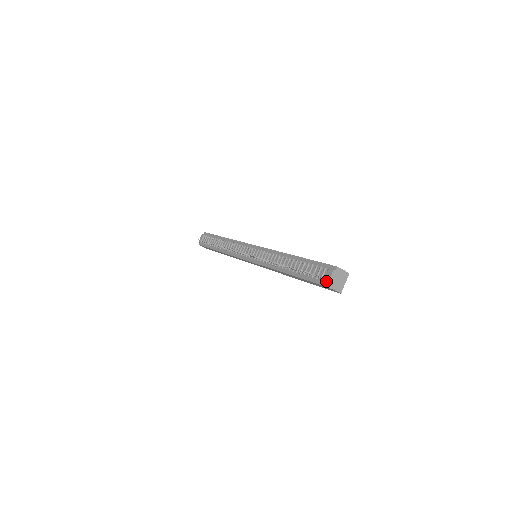
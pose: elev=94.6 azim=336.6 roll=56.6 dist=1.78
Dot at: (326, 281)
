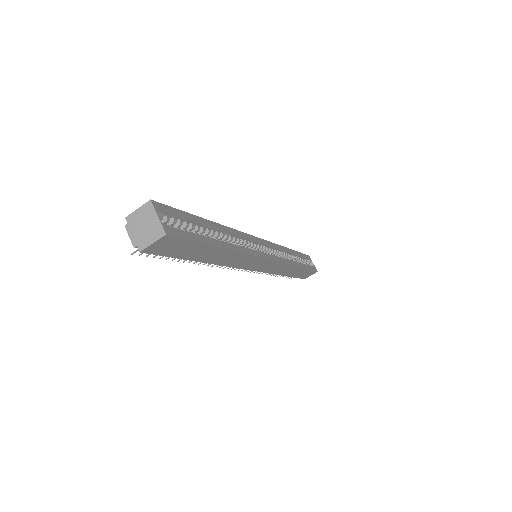
Dot at: occluded
